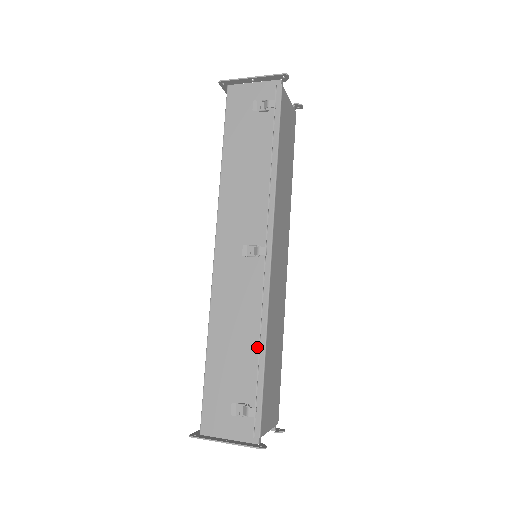
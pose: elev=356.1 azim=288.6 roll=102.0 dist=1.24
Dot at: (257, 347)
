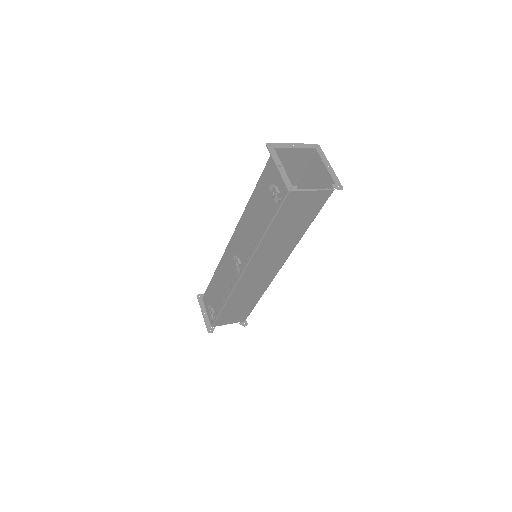
Dot at: (224, 299)
